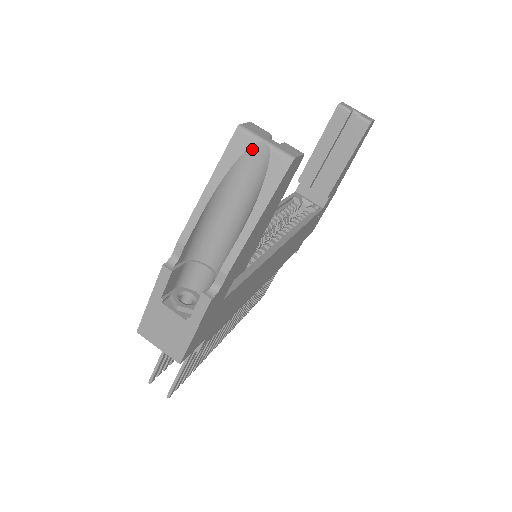
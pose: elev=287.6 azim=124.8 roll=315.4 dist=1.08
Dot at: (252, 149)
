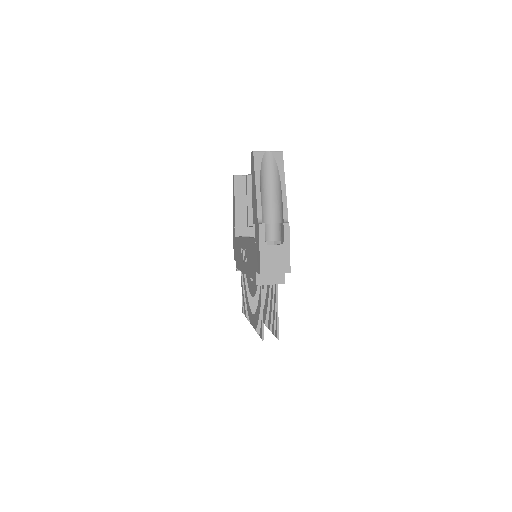
Dot at: (264, 156)
